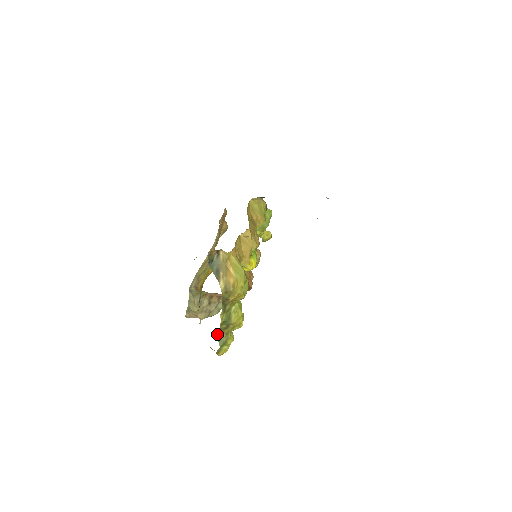
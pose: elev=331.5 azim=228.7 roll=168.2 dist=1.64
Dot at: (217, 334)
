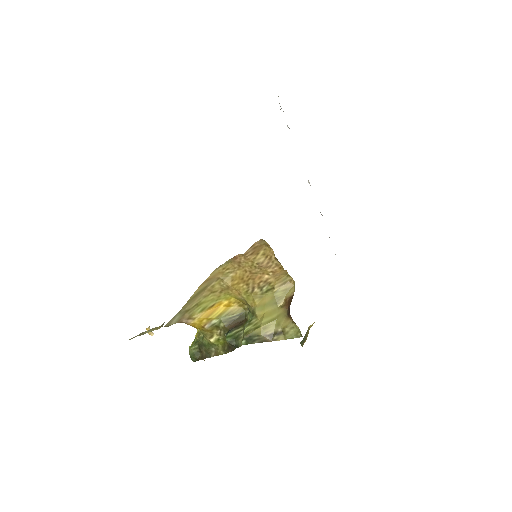
Dot at: occluded
